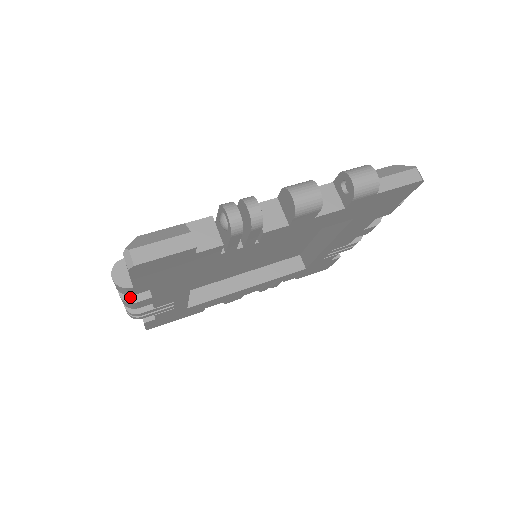
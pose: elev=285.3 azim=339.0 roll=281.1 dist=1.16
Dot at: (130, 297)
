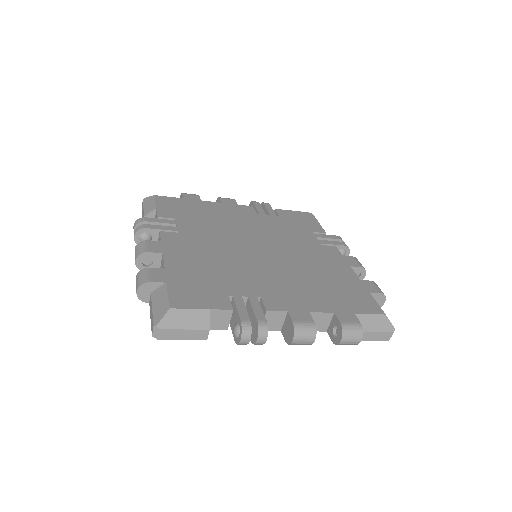
Dot at: (143, 267)
